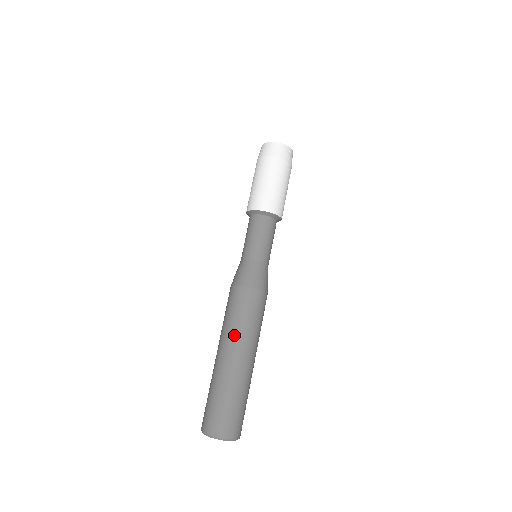
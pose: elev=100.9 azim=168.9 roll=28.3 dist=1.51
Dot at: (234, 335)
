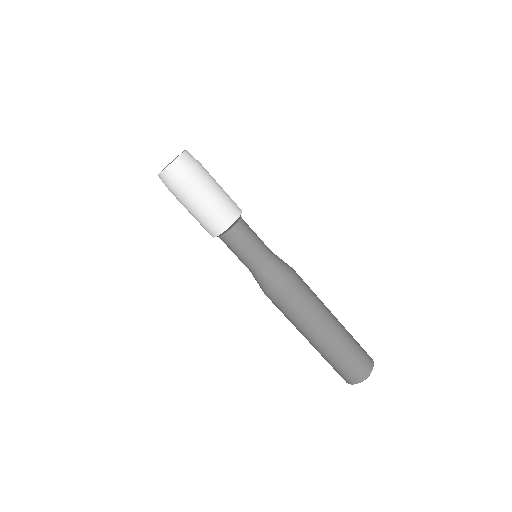
Dot at: (304, 325)
